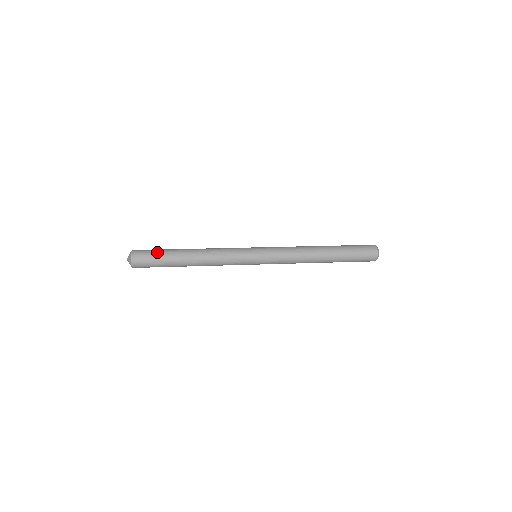
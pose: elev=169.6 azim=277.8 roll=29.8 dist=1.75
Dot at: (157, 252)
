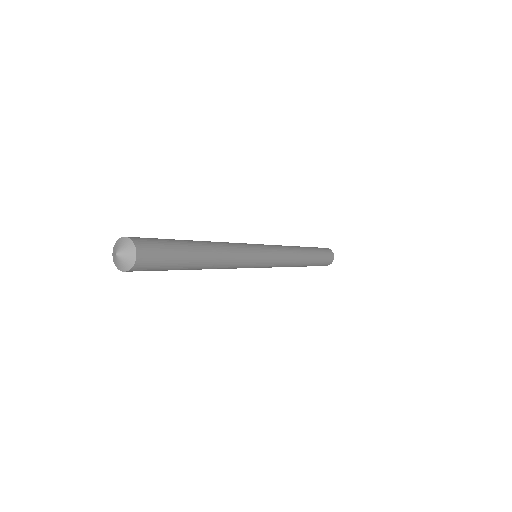
Dot at: (172, 255)
